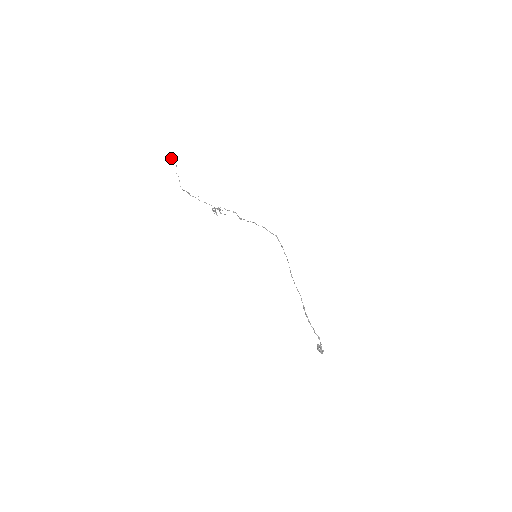
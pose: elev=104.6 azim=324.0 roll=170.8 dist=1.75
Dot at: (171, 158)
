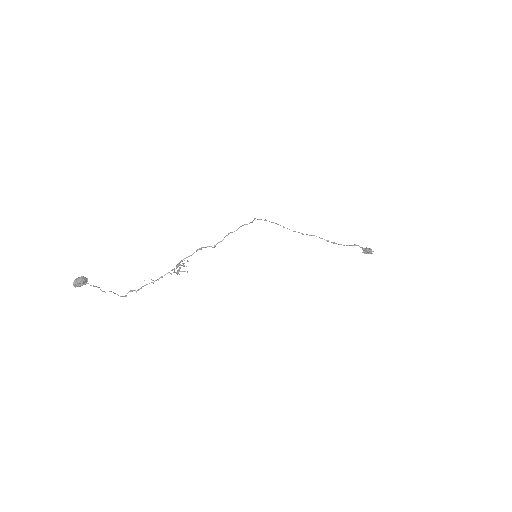
Dot at: occluded
